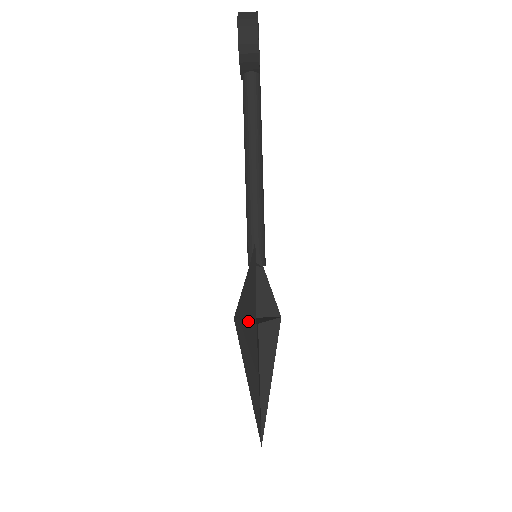
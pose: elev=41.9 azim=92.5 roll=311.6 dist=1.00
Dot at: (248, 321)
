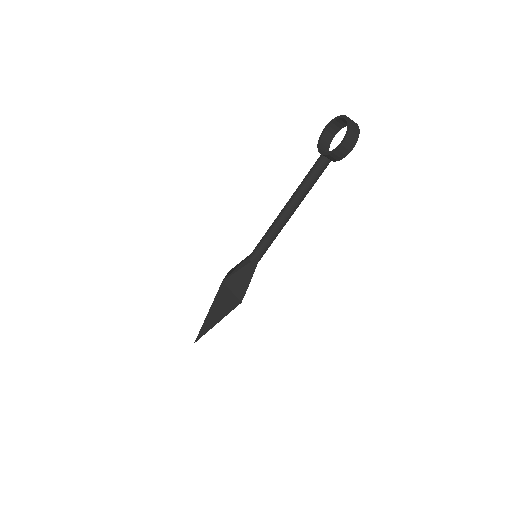
Dot at: (235, 295)
